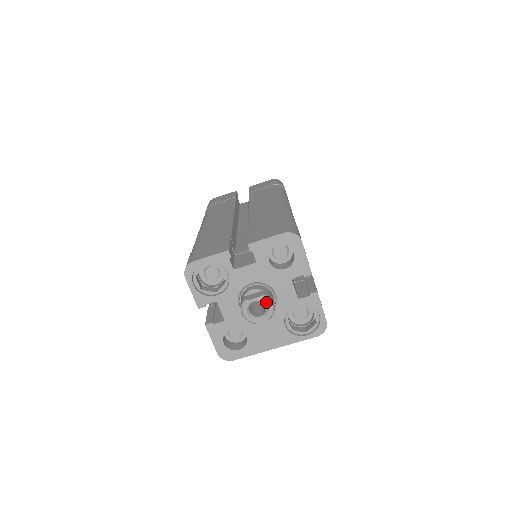
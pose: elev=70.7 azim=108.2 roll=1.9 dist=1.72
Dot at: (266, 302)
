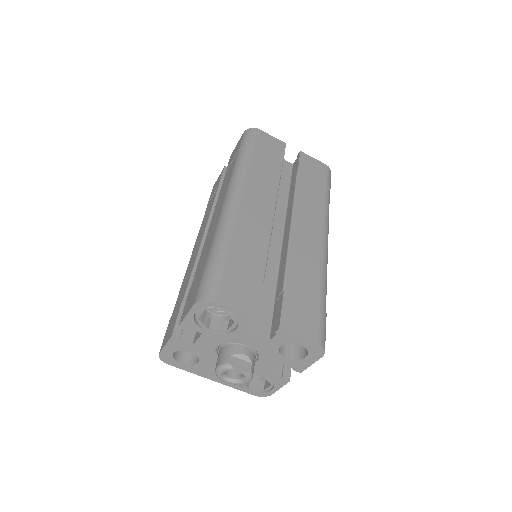
Dot at: (247, 378)
